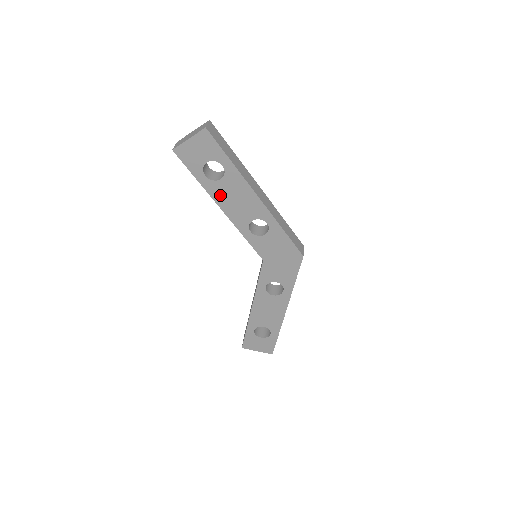
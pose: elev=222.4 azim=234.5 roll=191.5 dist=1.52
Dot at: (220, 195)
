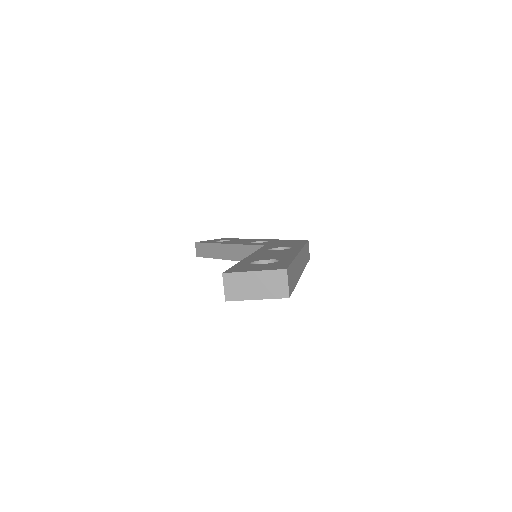
Dot at: occluded
